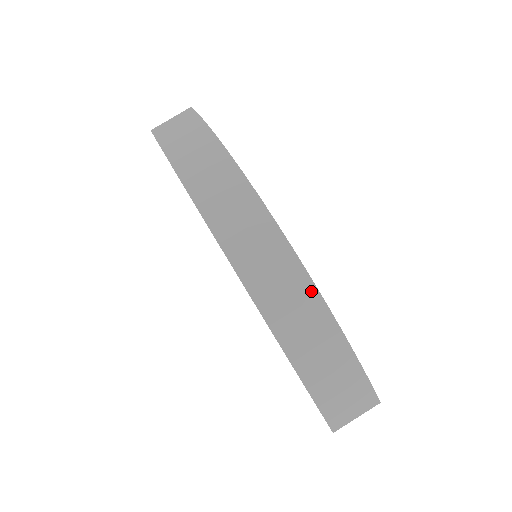
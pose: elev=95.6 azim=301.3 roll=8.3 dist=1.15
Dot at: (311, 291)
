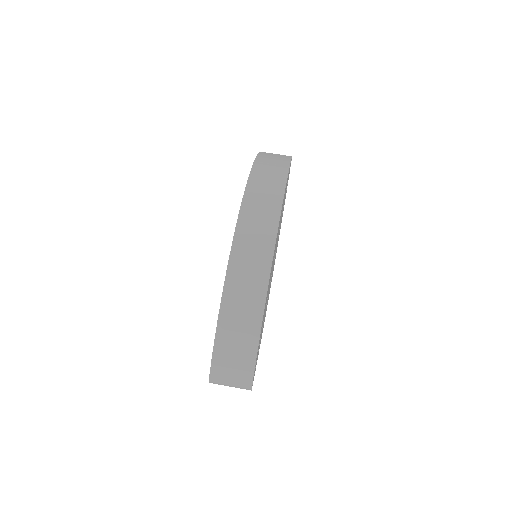
Dot at: (264, 279)
